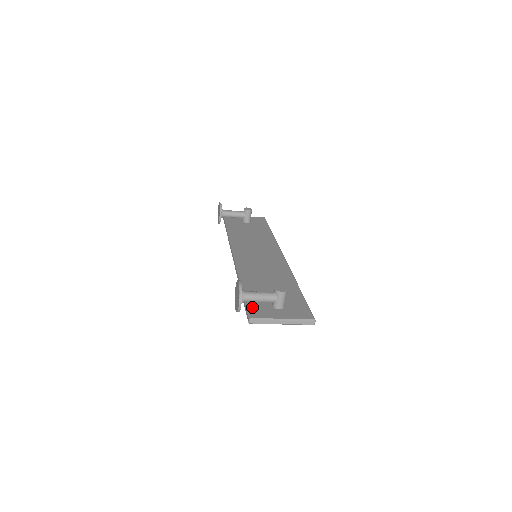
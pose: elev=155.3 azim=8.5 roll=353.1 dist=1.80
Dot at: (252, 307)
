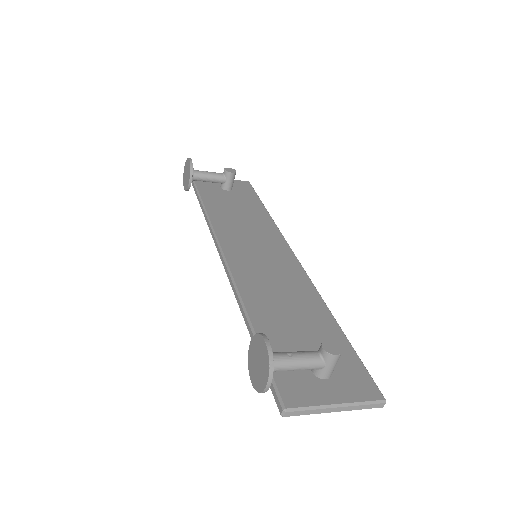
Dot at: (281, 379)
